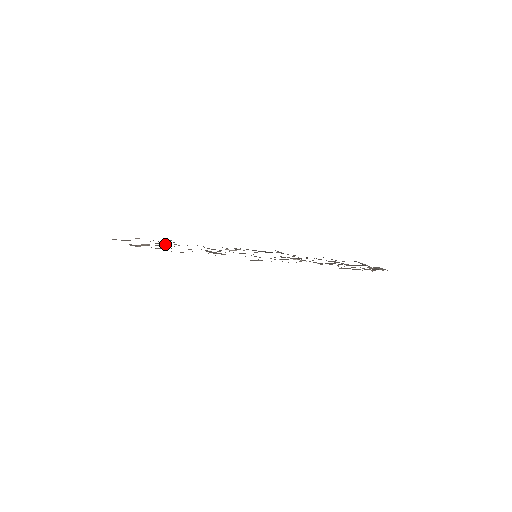
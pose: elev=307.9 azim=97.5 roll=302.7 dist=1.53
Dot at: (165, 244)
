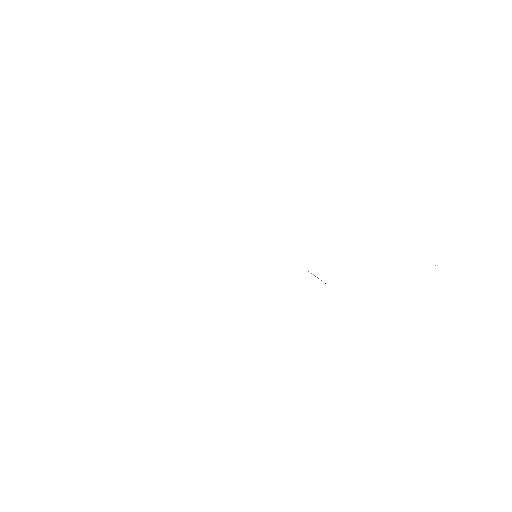
Dot at: occluded
